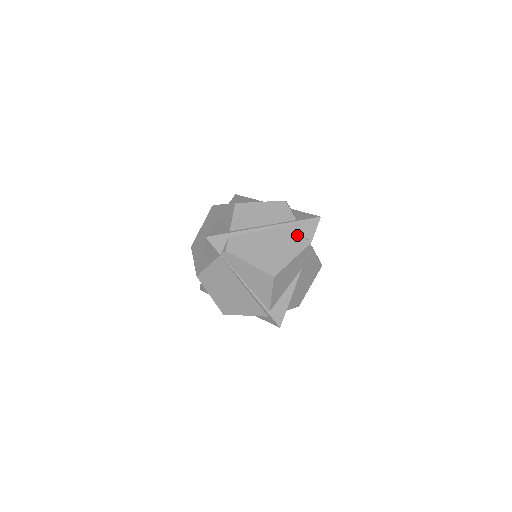
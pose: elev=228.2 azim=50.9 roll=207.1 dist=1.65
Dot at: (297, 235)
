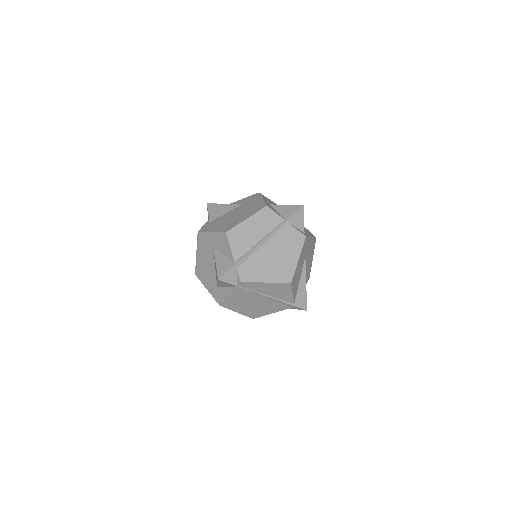
Dot at: (292, 234)
